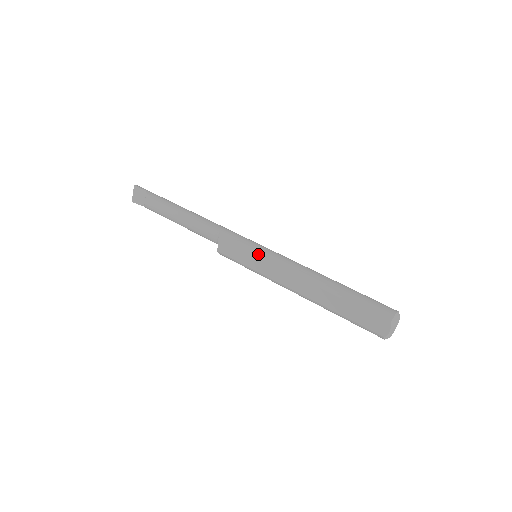
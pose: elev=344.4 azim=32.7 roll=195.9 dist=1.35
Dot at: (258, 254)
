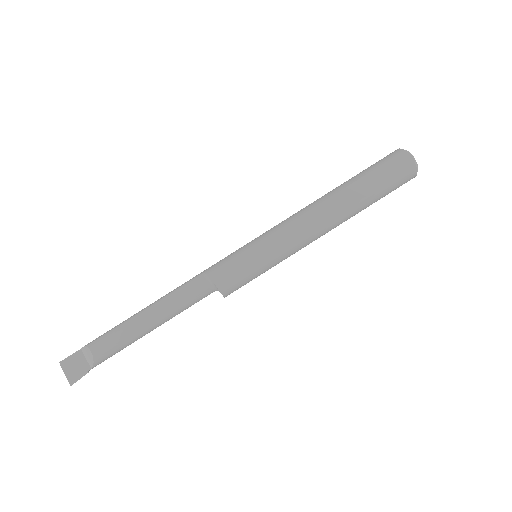
Dot at: (257, 240)
